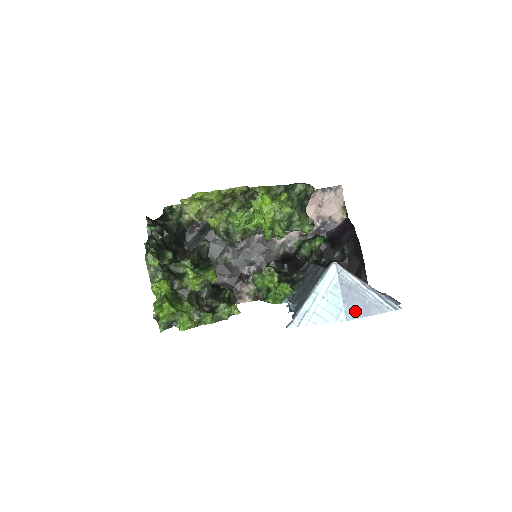
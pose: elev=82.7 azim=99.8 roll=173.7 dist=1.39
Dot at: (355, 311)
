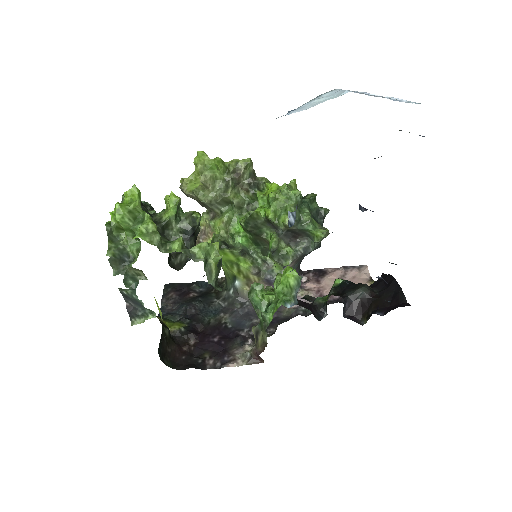
Dot at: occluded
